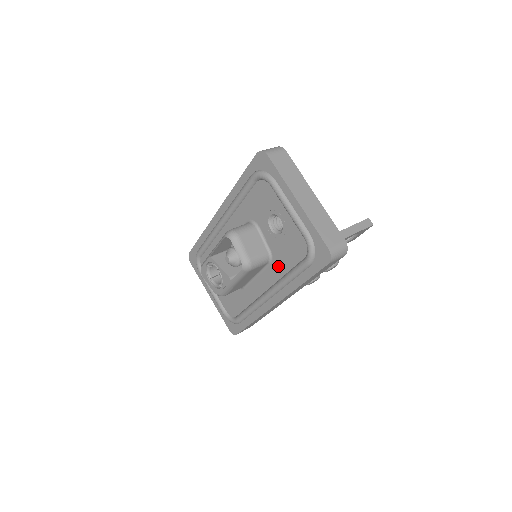
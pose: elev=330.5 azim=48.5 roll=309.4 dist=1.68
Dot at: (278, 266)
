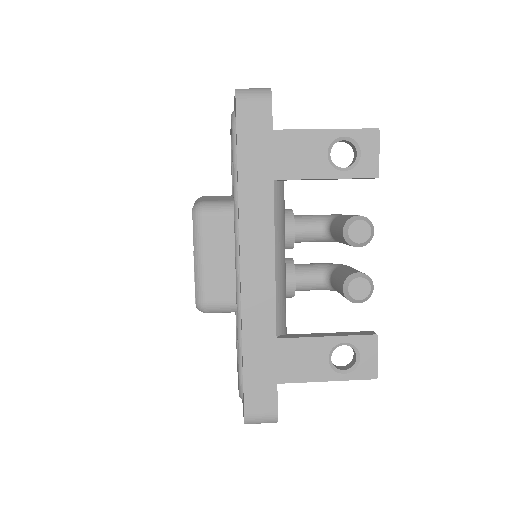
Dot at: occluded
